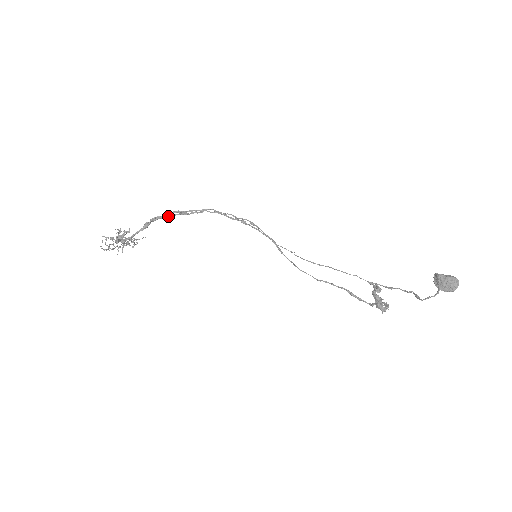
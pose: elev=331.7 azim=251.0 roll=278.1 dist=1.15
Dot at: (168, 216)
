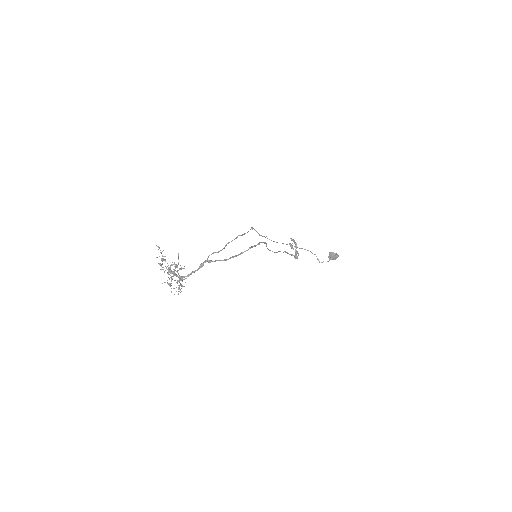
Dot at: occluded
